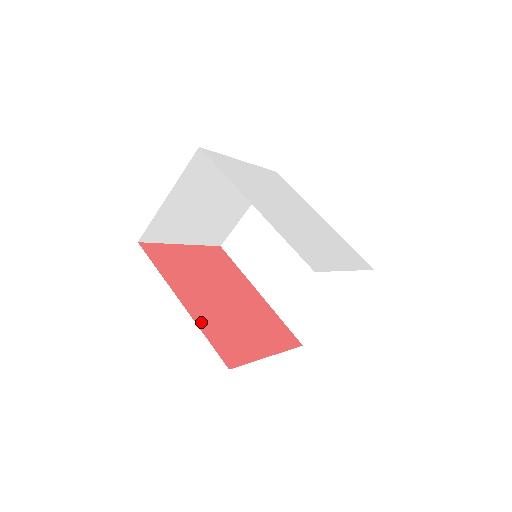
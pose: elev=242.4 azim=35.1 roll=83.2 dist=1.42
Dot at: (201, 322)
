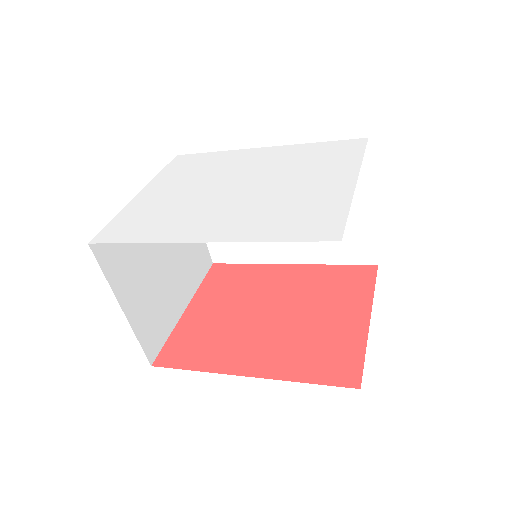
Dot at: (285, 372)
